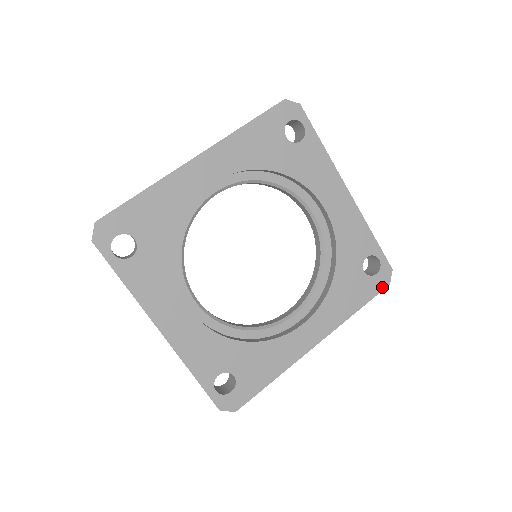
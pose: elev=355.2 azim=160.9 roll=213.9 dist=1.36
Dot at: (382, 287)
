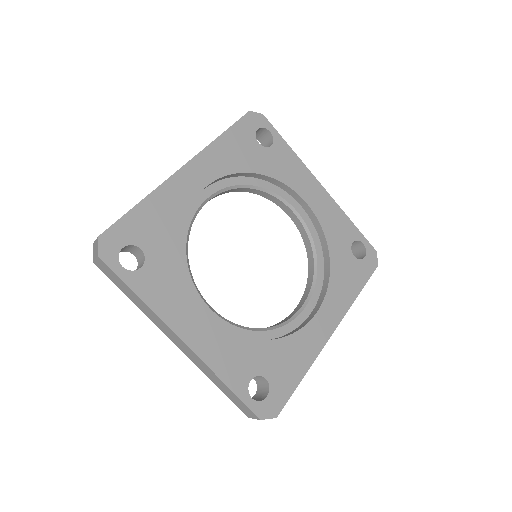
Dot at: (373, 269)
